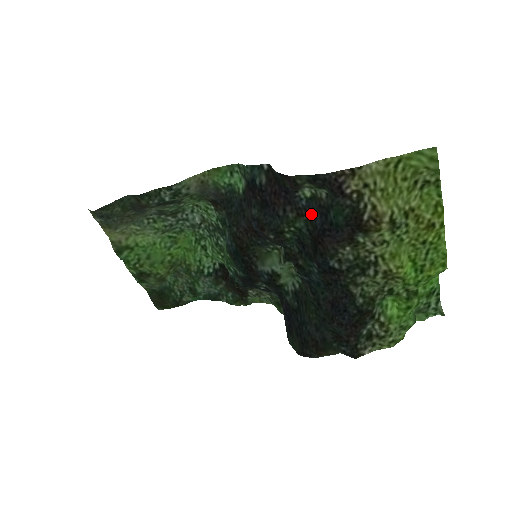
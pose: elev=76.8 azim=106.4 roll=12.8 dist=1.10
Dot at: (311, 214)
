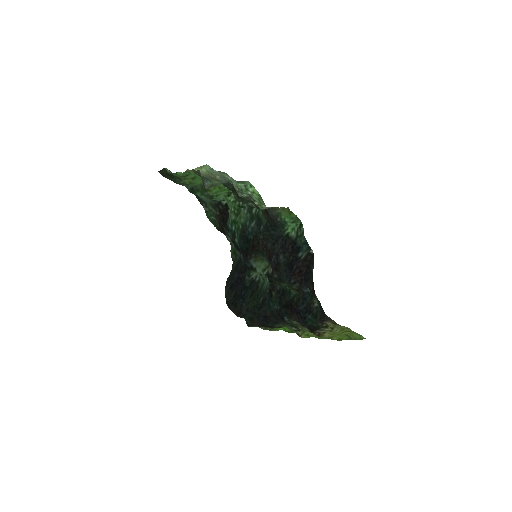
Dot at: (302, 299)
